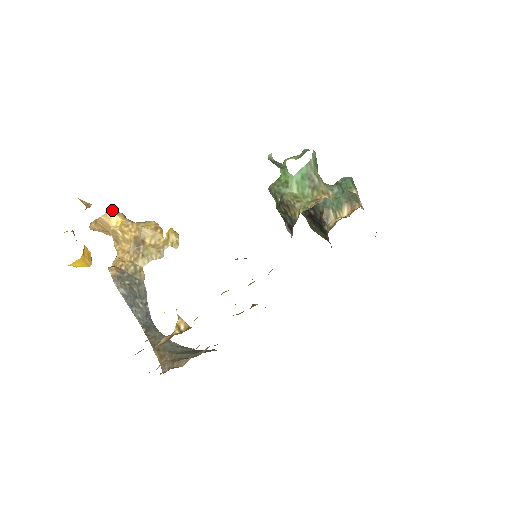
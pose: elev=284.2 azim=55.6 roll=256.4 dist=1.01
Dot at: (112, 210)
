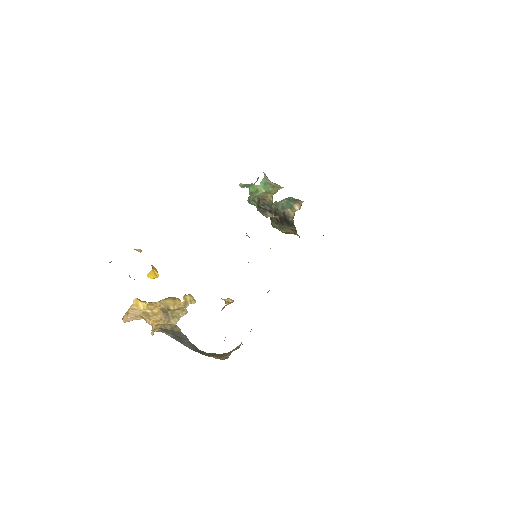
Dot at: (137, 300)
